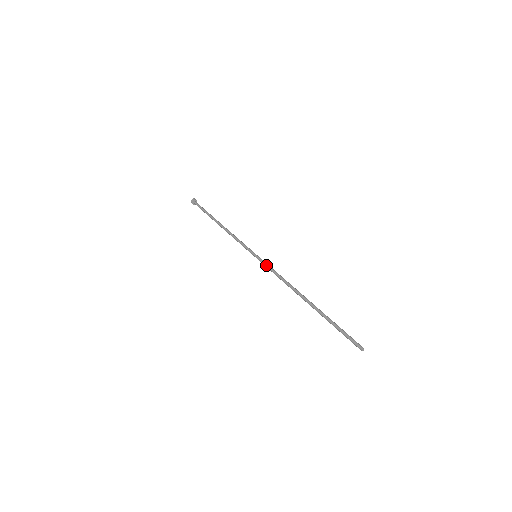
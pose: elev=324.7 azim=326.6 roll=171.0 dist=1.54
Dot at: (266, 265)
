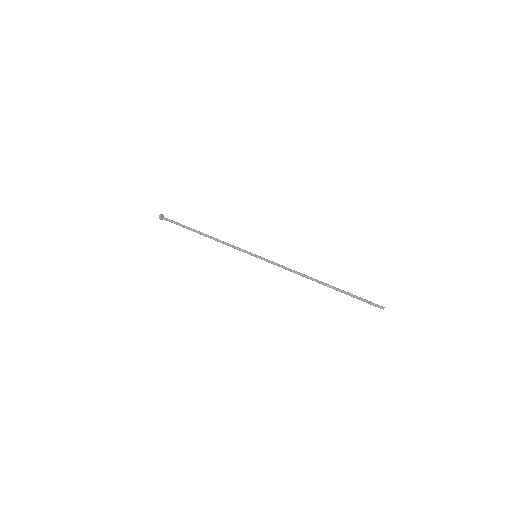
Dot at: (270, 262)
